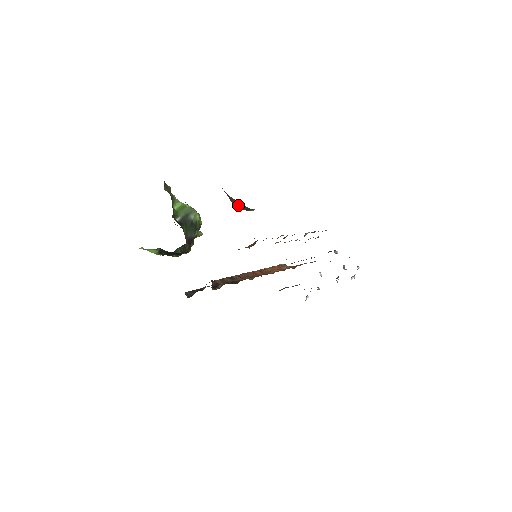
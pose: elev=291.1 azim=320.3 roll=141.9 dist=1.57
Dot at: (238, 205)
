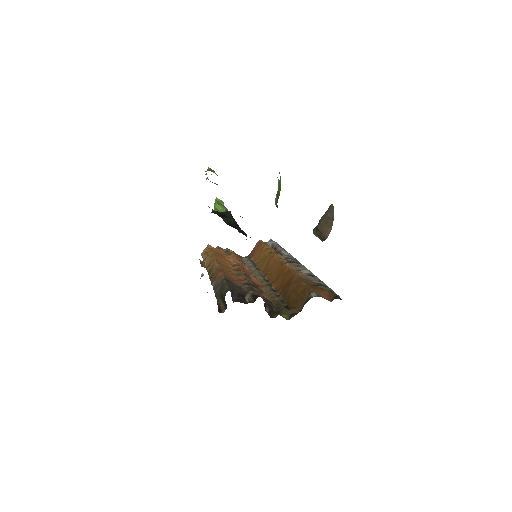
Dot at: (324, 231)
